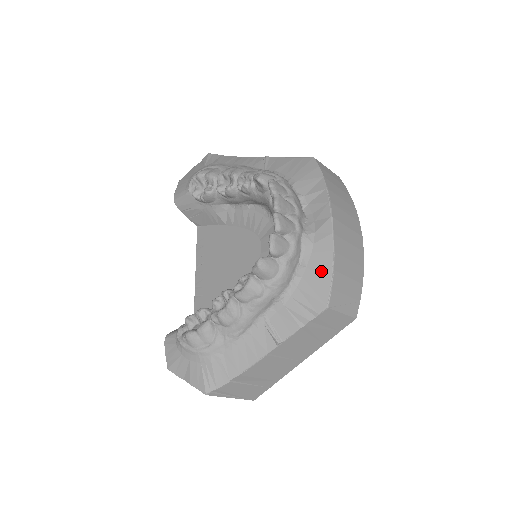
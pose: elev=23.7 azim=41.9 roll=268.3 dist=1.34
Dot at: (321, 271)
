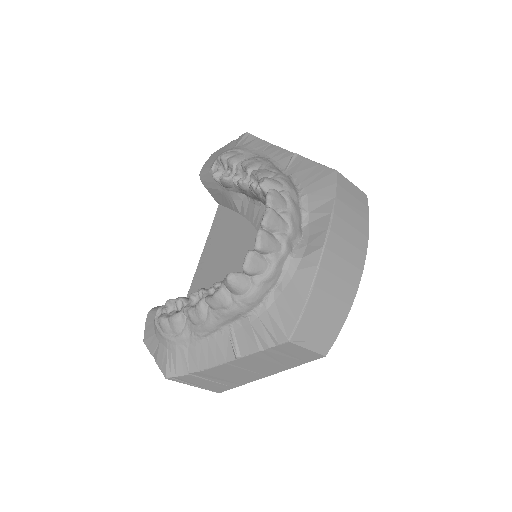
Dot at: (294, 302)
